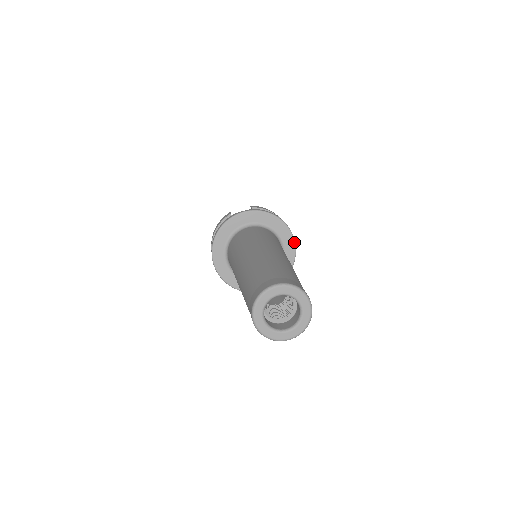
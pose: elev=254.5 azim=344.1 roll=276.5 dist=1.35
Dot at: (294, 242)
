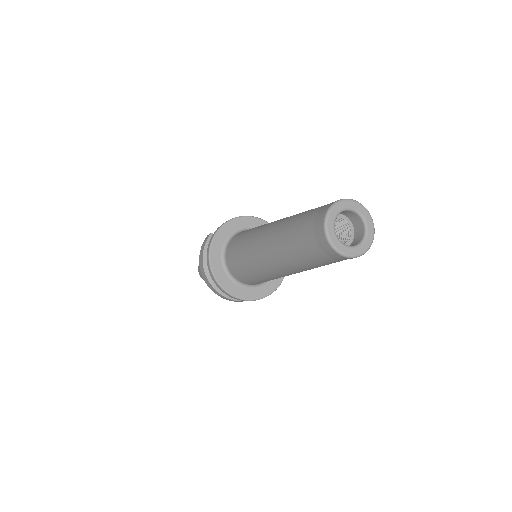
Dot at: occluded
